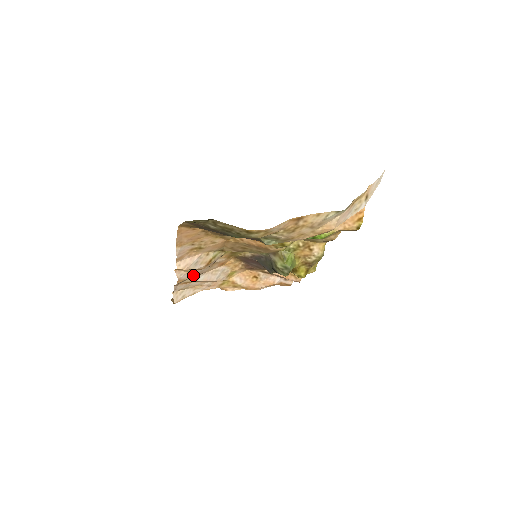
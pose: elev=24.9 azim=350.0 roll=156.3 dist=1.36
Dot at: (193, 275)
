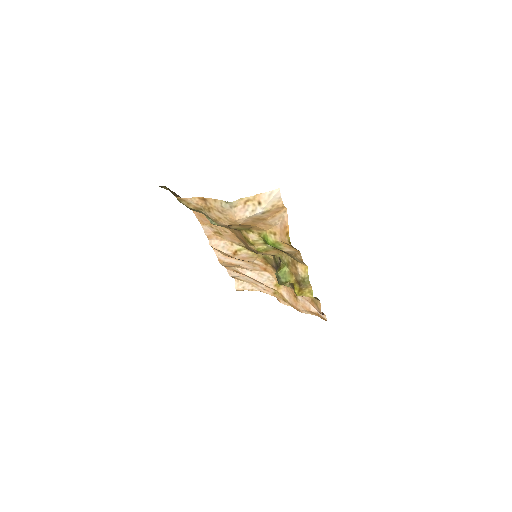
Dot at: (233, 263)
